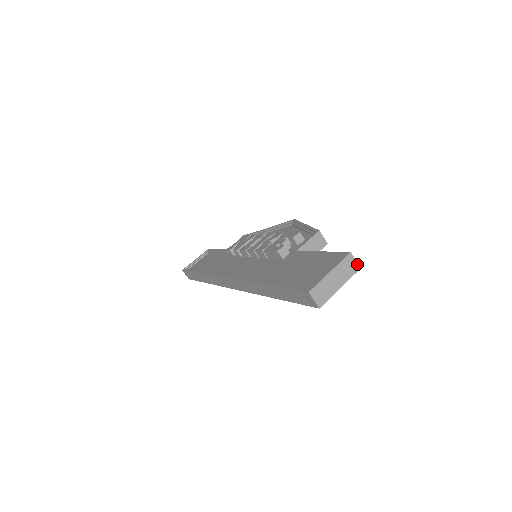
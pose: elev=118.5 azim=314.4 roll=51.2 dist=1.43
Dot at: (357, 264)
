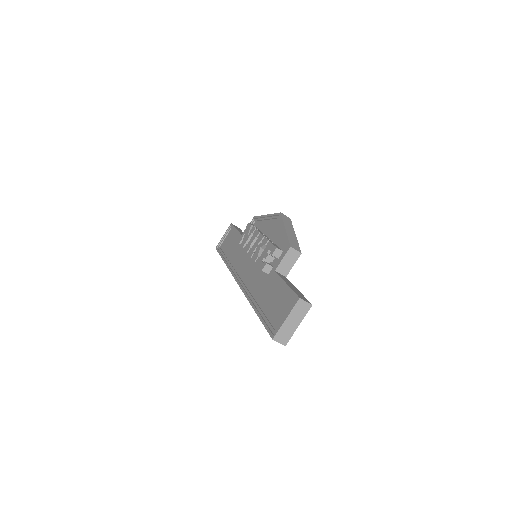
Dot at: (308, 304)
